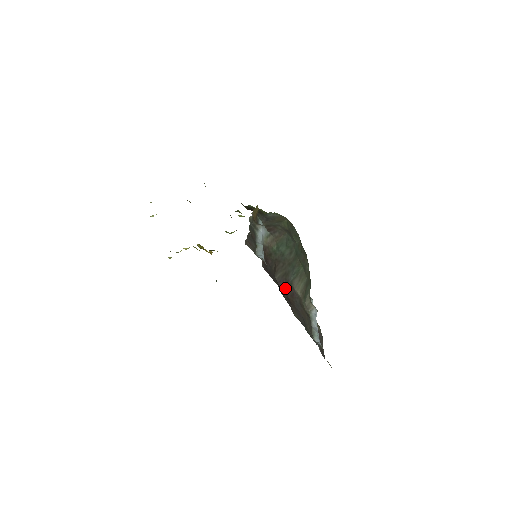
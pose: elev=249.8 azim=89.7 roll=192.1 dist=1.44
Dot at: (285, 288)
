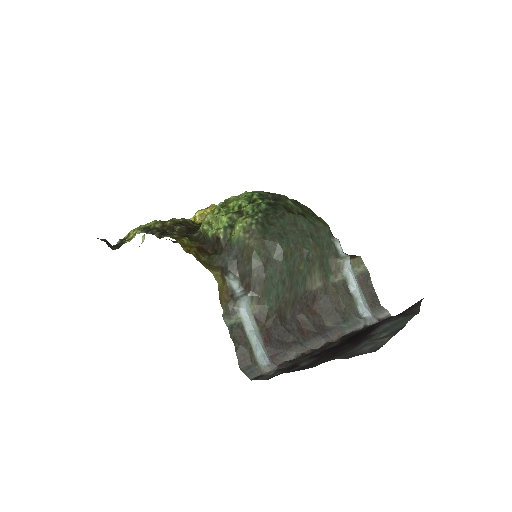
Dot at: (303, 309)
